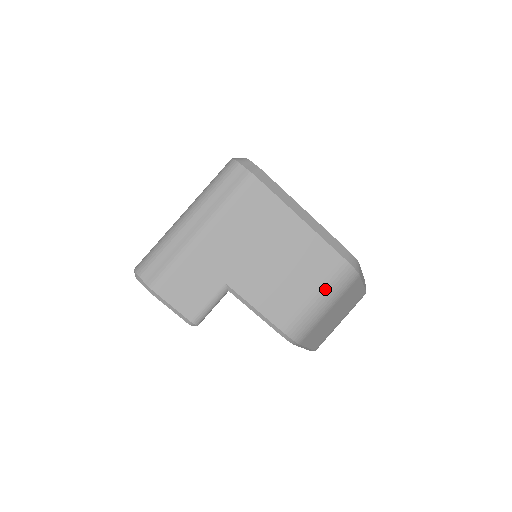
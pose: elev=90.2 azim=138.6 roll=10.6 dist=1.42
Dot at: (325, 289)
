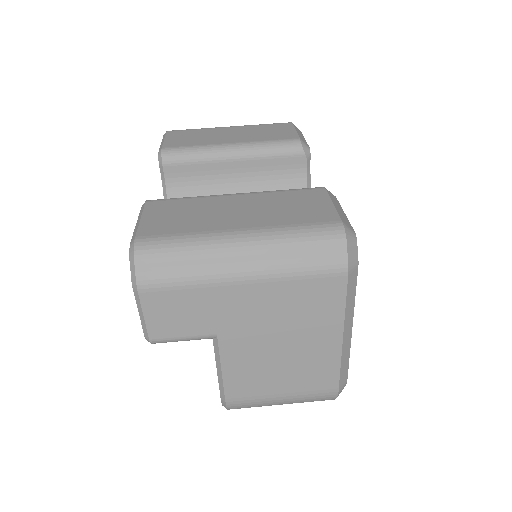
Dot at: (297, 397)
